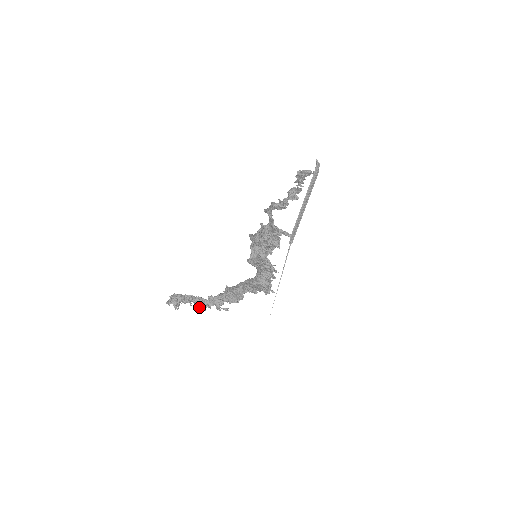
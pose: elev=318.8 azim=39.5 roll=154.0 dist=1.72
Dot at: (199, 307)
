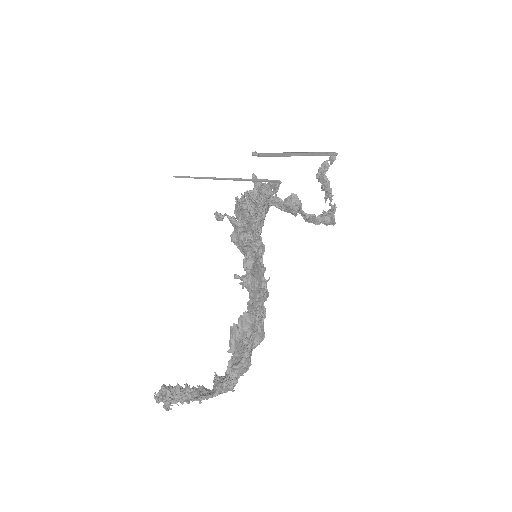
Dot at: (196, 398)
